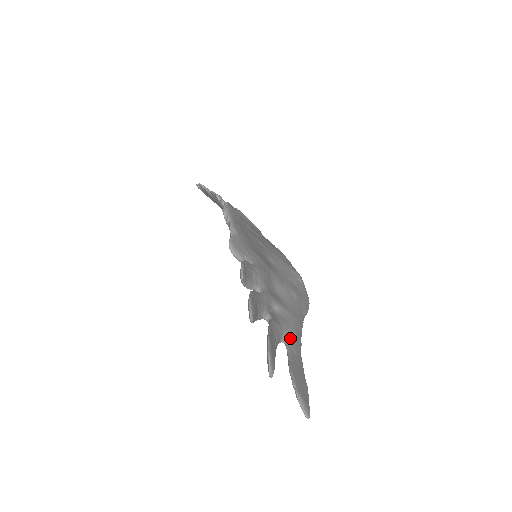
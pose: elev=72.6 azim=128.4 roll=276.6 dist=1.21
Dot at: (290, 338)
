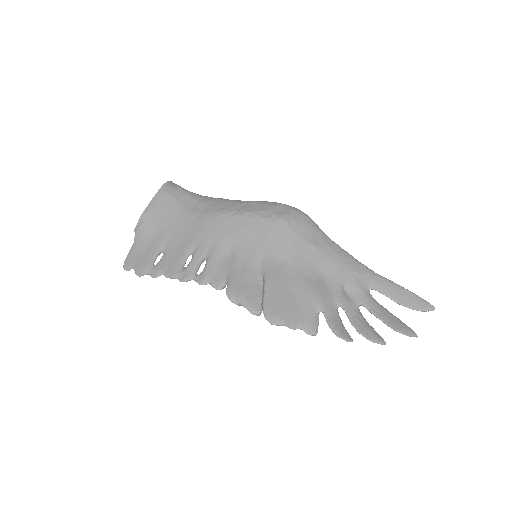
Dot at: (367, 283)
